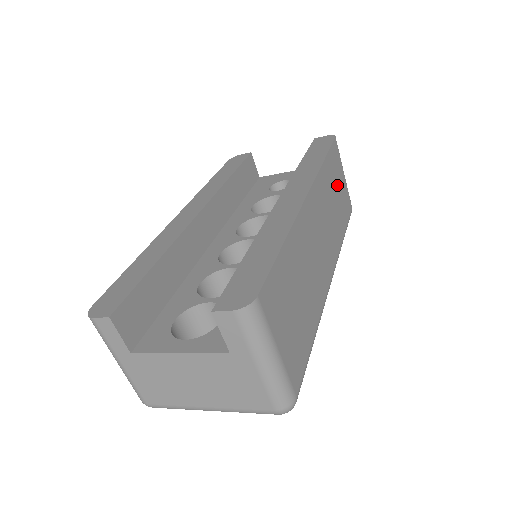
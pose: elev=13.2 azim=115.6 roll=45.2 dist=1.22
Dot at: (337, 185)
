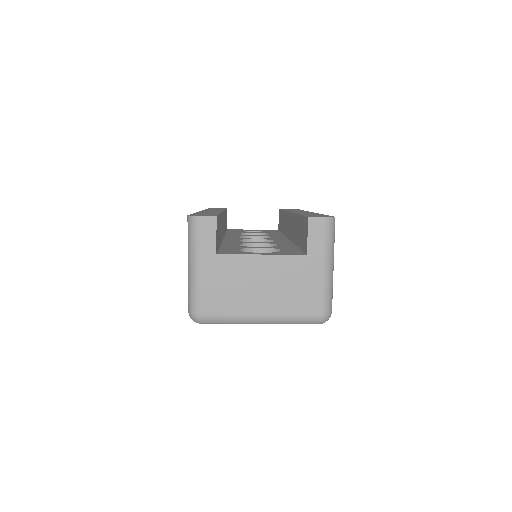
Dot at: occluded
